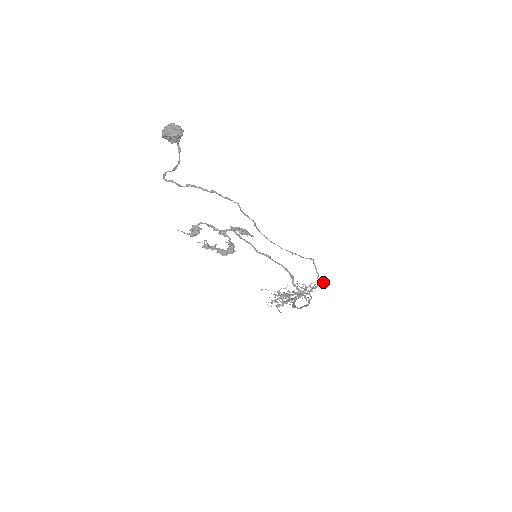
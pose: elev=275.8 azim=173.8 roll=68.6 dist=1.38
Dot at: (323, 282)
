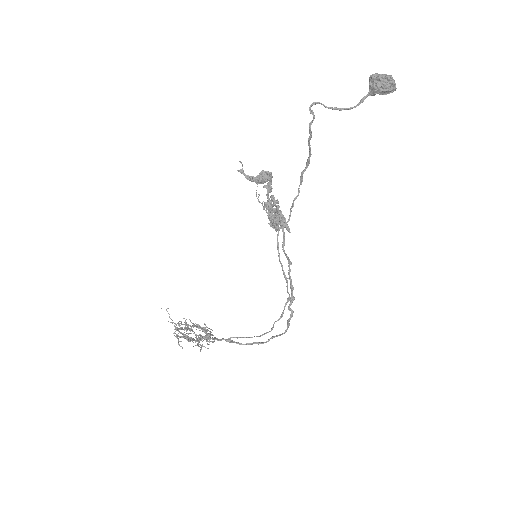
Dot at: (270, 331)
